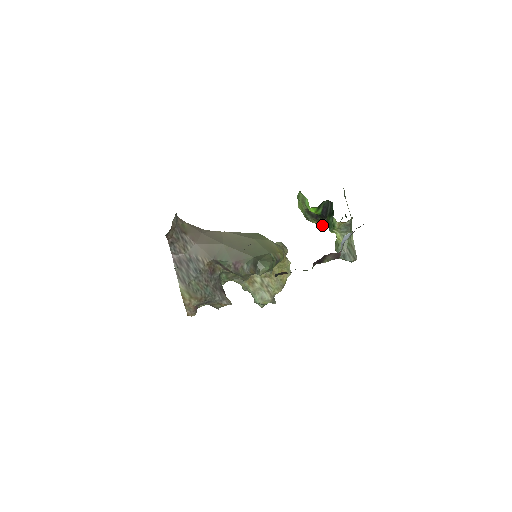
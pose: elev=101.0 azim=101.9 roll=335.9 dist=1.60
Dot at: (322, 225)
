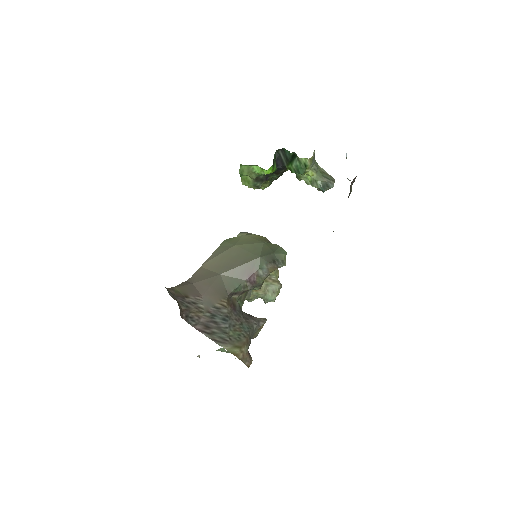
Dot at: (270, 183)
